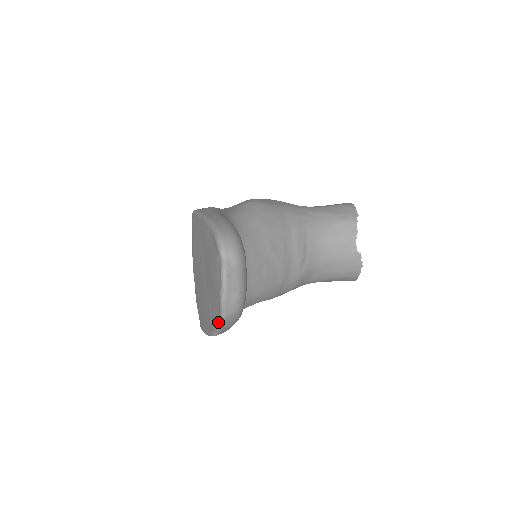
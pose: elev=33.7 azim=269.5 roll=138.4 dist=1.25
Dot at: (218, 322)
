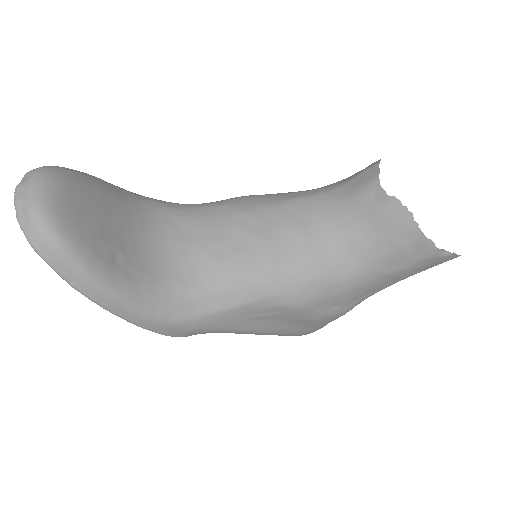
Dot at: (38, 253)
